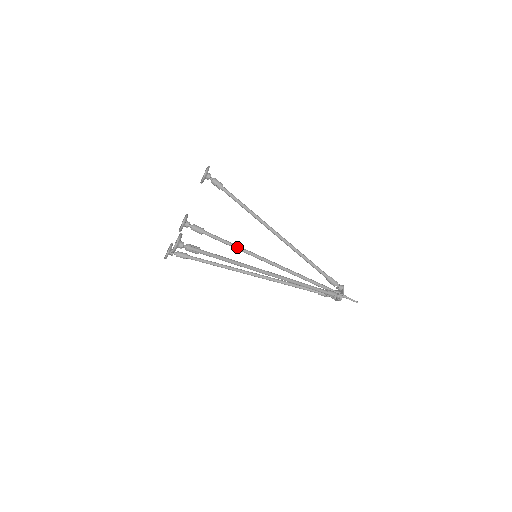
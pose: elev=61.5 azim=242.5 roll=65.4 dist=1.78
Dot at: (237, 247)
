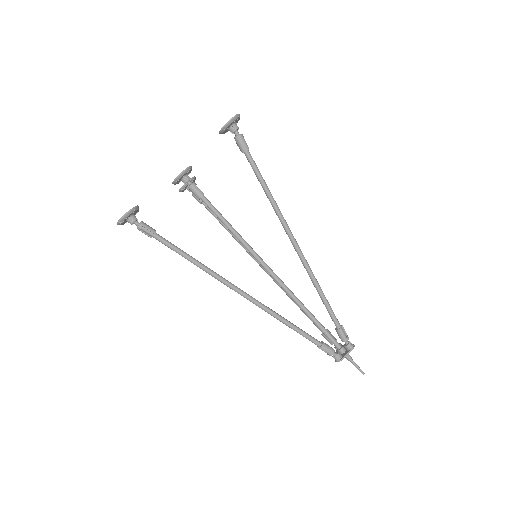
Dot at: (235, 235)
